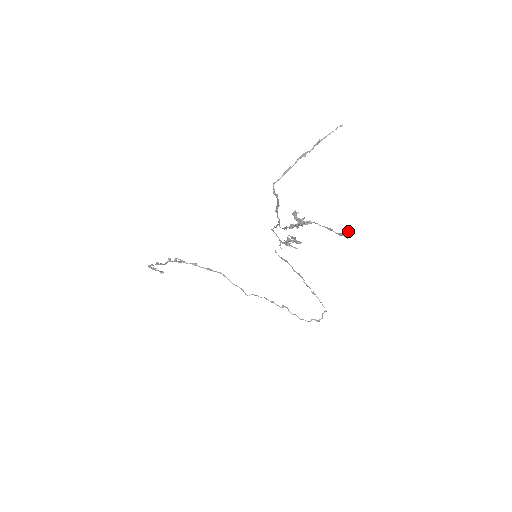
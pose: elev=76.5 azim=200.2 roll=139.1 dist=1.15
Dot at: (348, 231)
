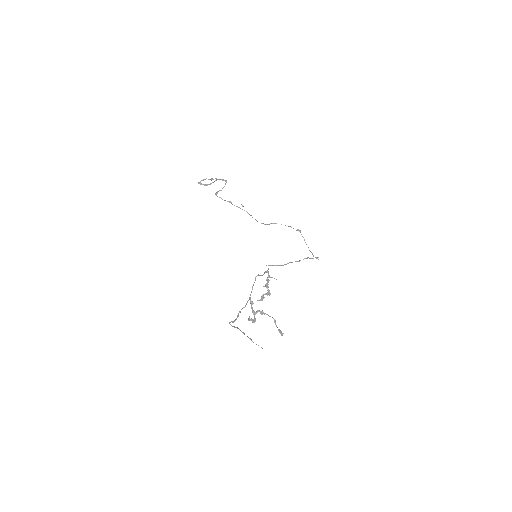
Dot at: occluded
